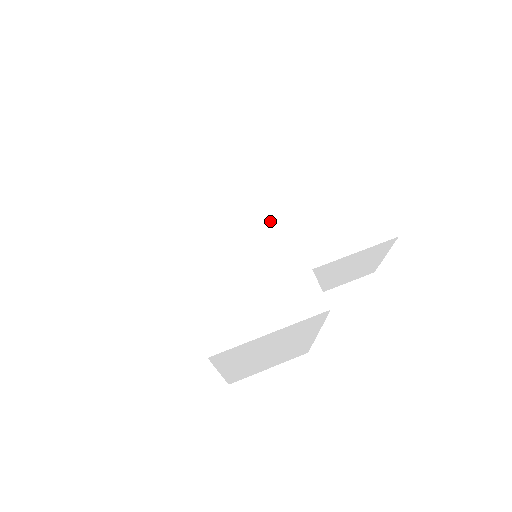
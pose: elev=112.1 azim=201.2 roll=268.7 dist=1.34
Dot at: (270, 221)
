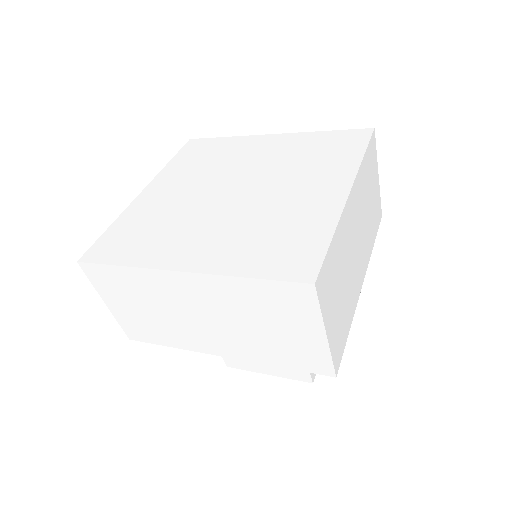
Dot at: occluded
